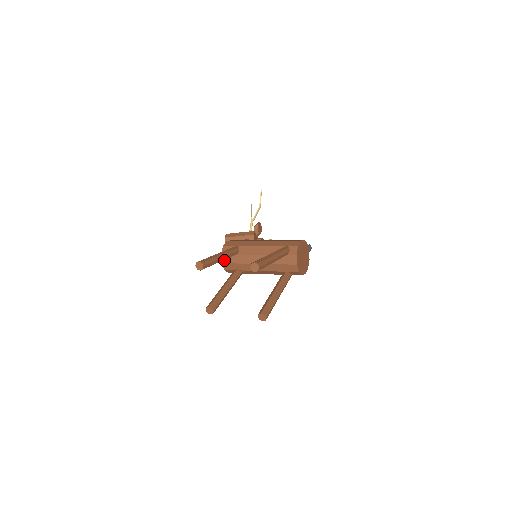
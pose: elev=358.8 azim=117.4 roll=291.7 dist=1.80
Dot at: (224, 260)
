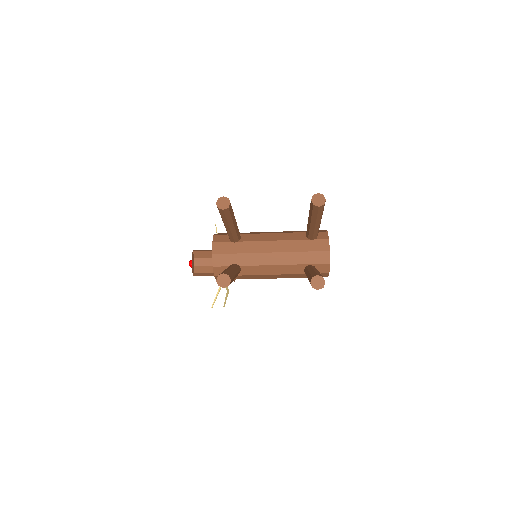
Dot at: (217, 250)
